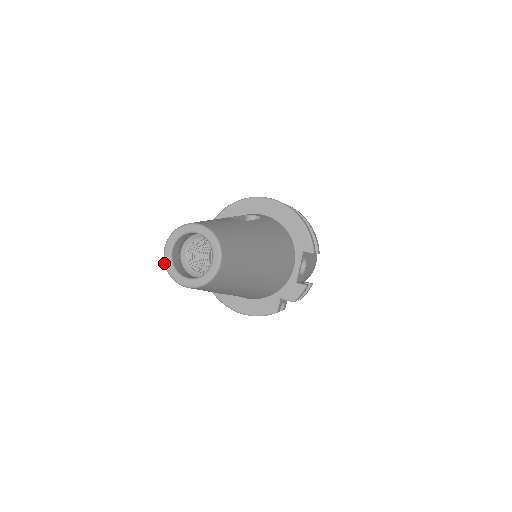
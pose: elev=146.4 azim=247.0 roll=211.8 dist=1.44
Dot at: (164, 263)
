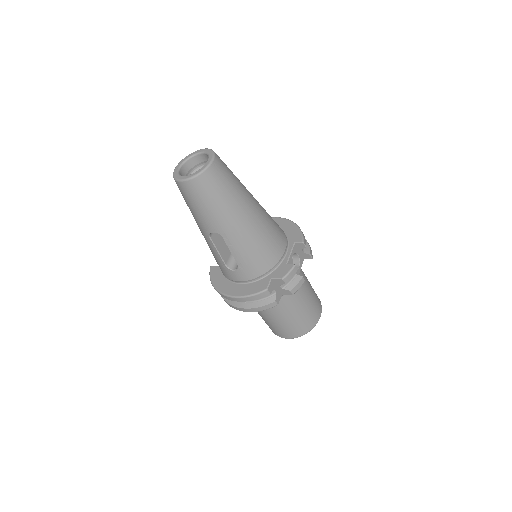
Dot at: (173, 174)
